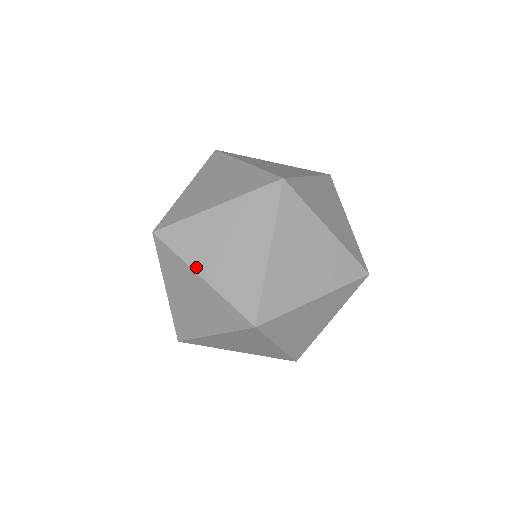
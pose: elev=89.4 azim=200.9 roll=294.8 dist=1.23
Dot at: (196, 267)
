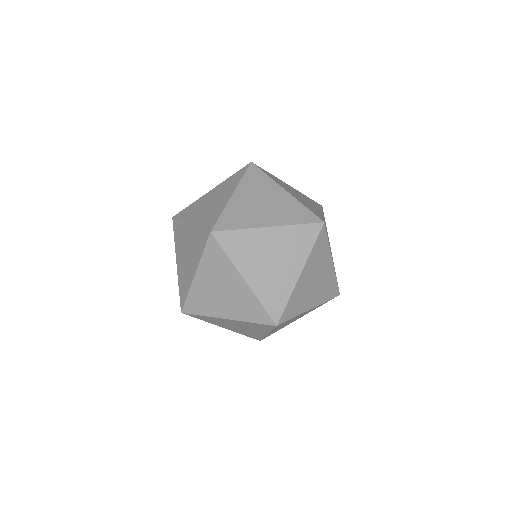
Dot at: (218, 316)
